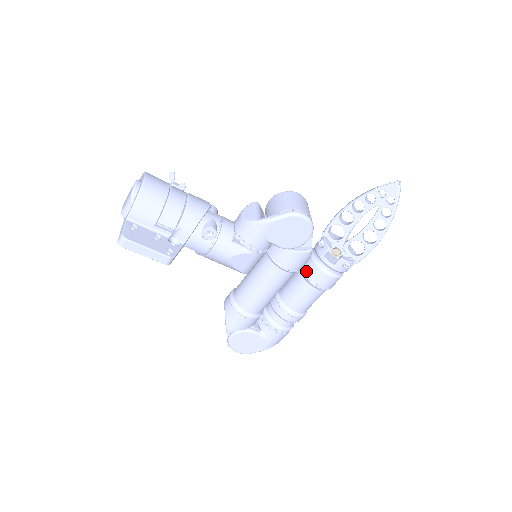
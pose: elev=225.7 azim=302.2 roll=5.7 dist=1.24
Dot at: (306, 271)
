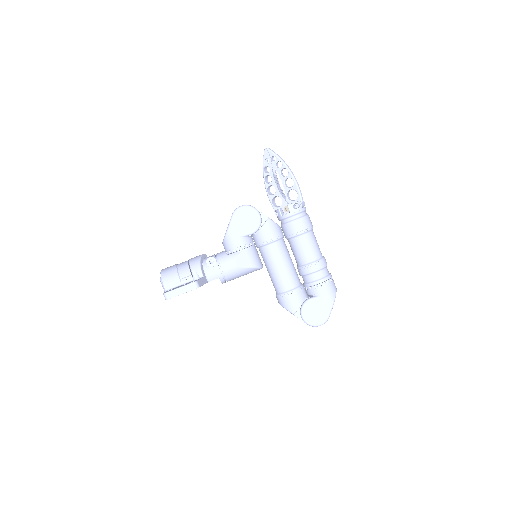
Dot at: (287, 234)
